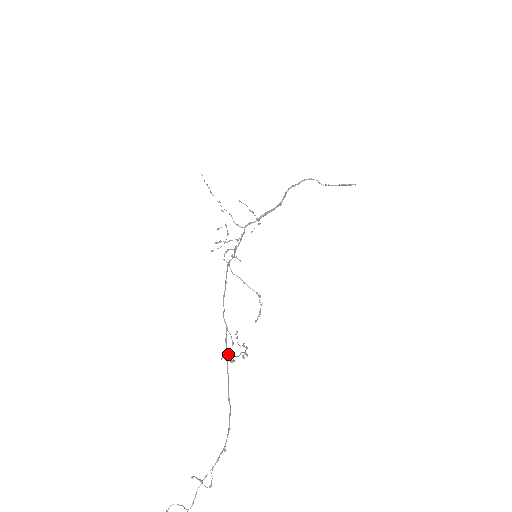
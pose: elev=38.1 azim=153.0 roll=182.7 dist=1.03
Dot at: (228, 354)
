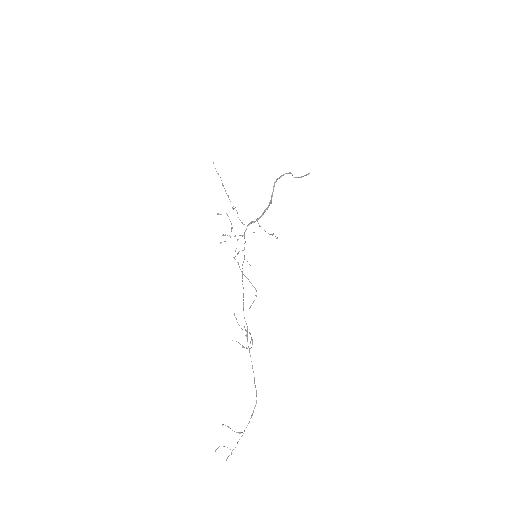
Dot at: (249, 348)
